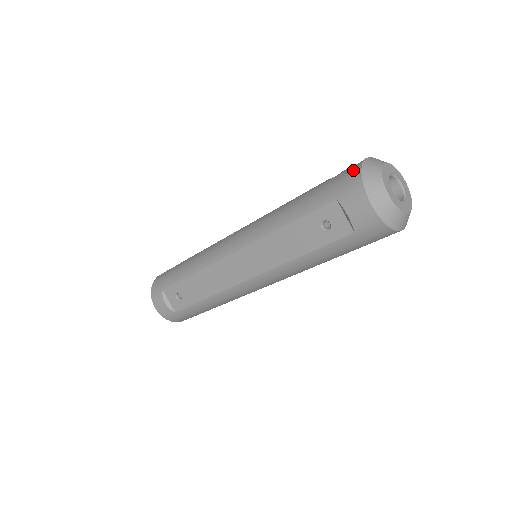
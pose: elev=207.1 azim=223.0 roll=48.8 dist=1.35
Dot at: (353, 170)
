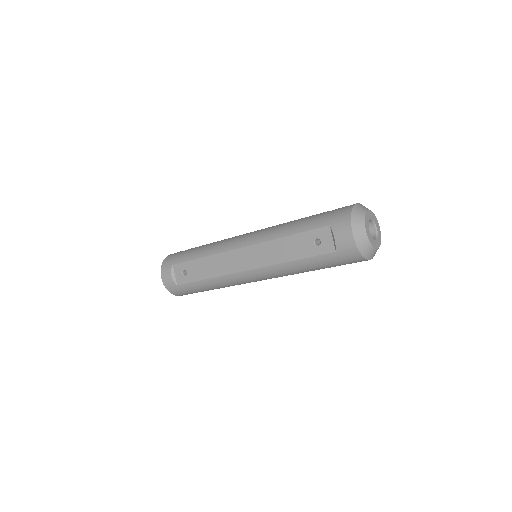
Dot at: (346, 208)
